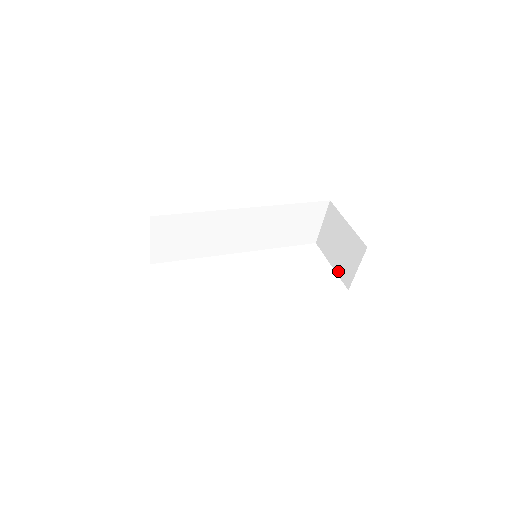
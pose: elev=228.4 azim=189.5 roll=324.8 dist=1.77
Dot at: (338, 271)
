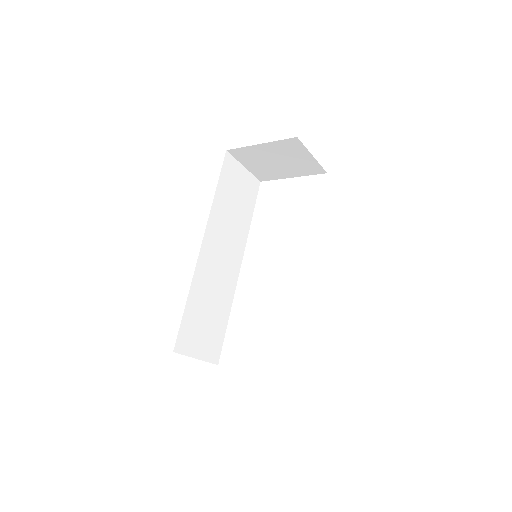
Dot at: (302, 174)
